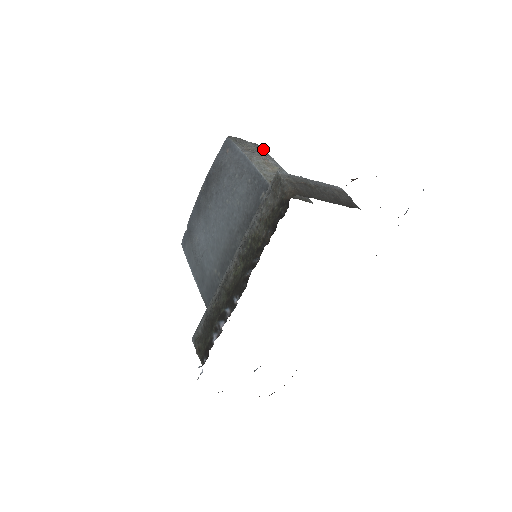
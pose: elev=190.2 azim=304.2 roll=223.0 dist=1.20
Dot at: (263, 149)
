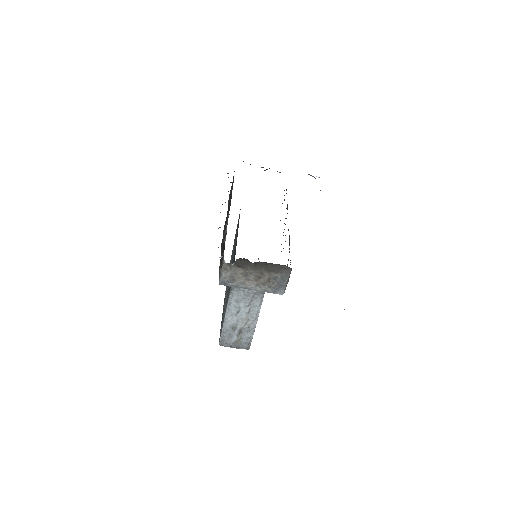
Dot at: occluded
